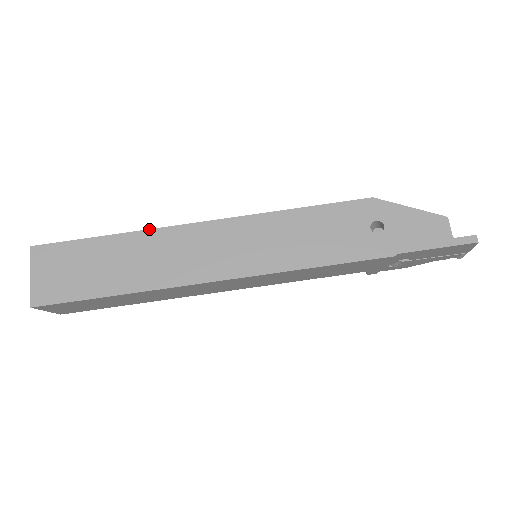
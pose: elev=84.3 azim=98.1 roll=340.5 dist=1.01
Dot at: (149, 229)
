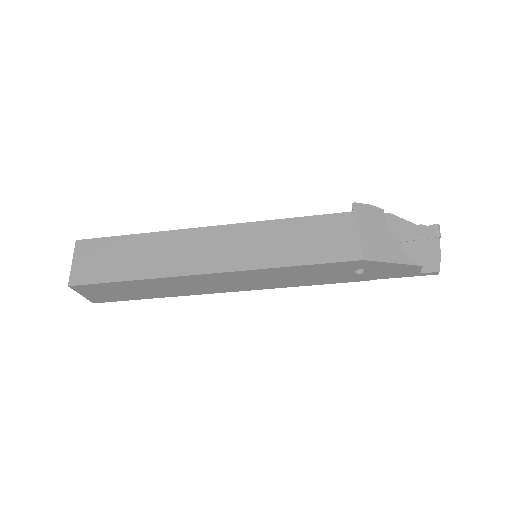
Dot at: (165, 278)
